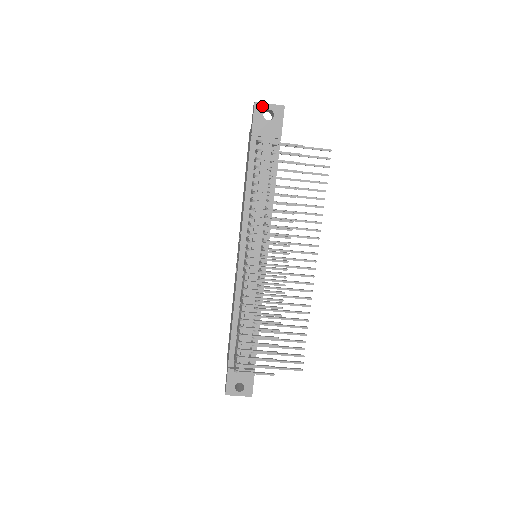
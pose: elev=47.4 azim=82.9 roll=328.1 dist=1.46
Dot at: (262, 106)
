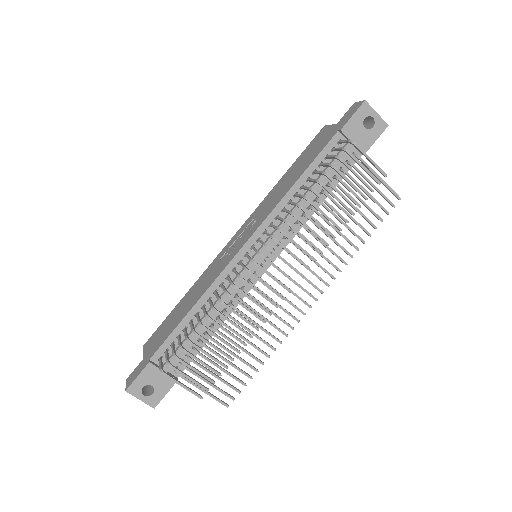
Dot at: (369, 109)
